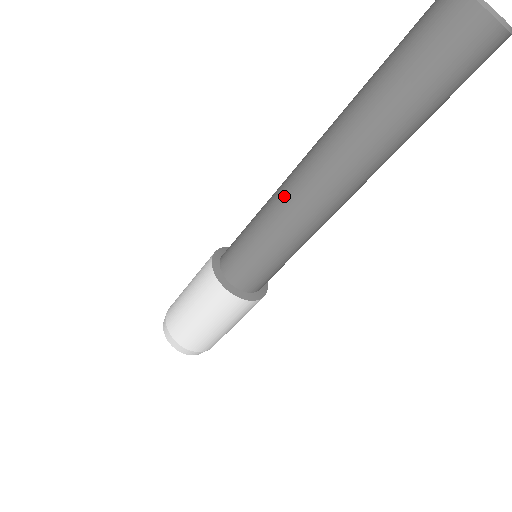
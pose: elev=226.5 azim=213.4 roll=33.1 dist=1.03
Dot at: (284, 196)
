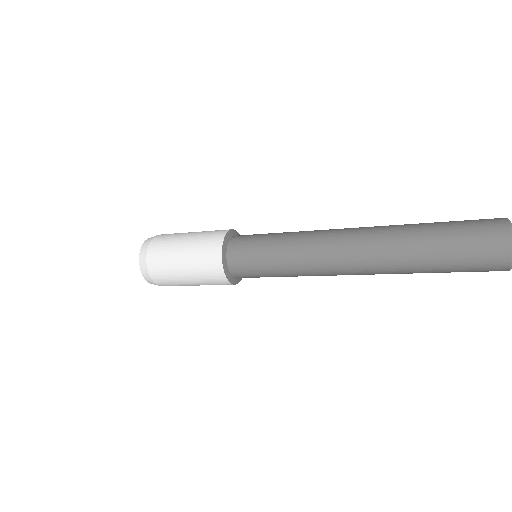
Dot at: (315, 246)
